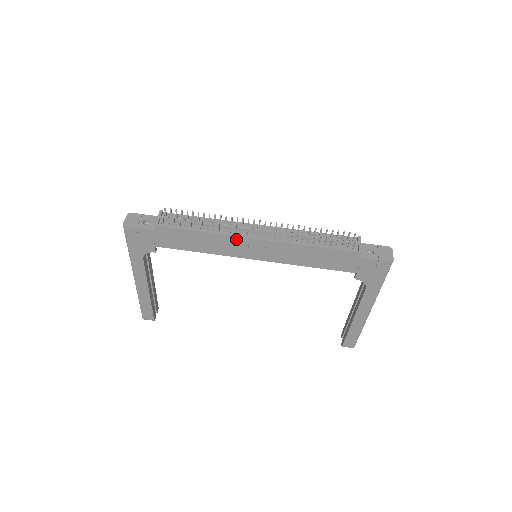
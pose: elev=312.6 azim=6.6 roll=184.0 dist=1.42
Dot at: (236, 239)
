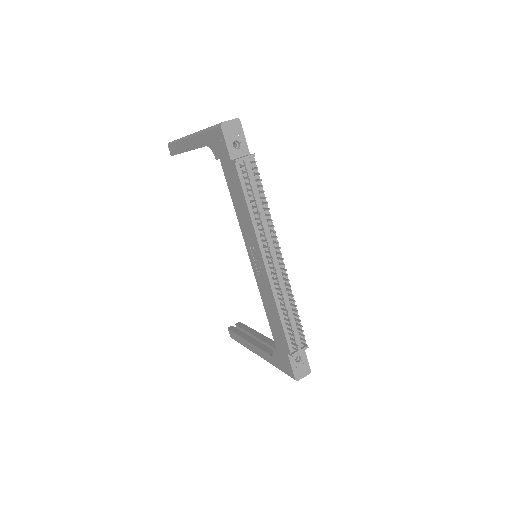
Dot at: (257, 243)
